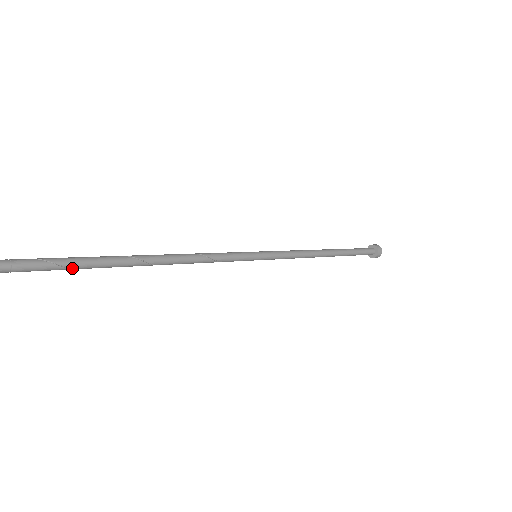
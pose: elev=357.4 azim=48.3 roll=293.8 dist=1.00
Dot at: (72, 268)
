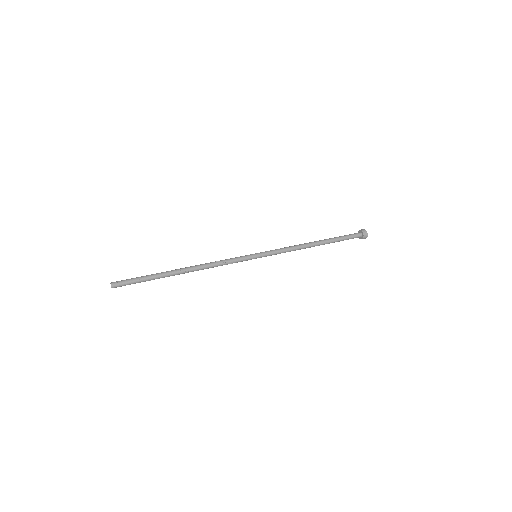
Dot at: (145, 280)
